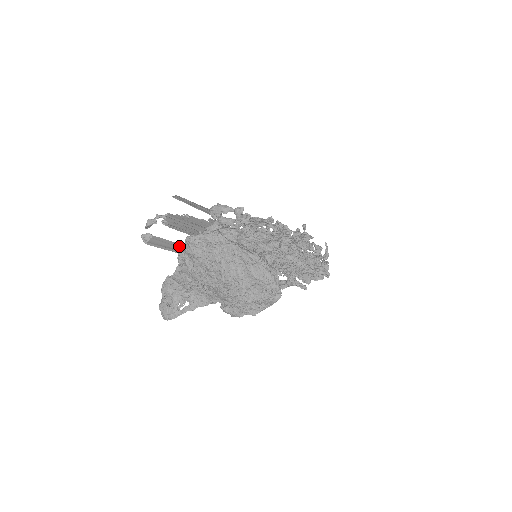
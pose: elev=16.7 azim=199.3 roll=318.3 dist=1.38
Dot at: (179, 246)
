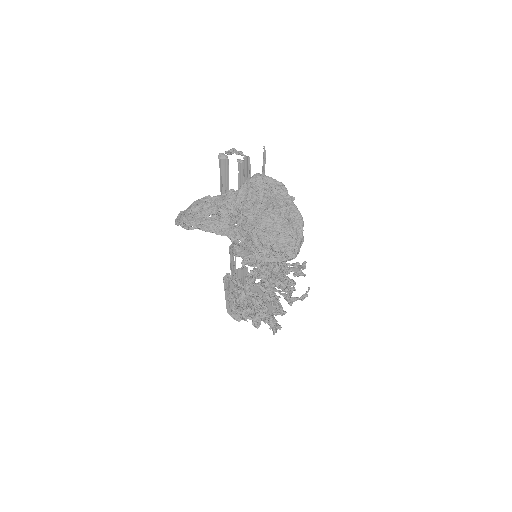
Dot at: occluded
